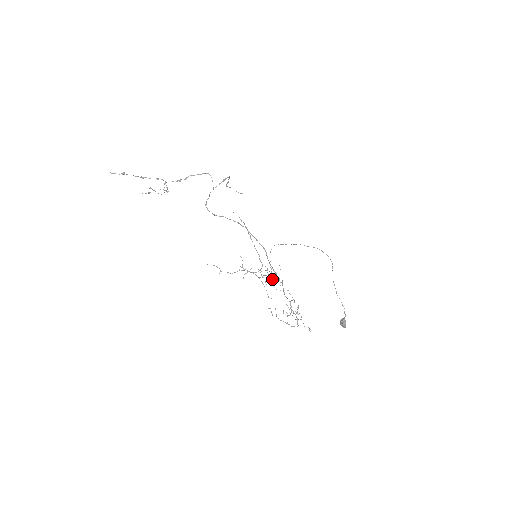
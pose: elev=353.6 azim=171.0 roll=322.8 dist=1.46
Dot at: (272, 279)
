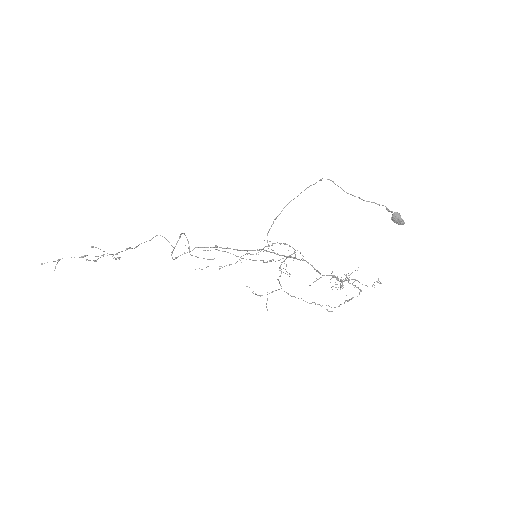
Dot at: (289, 257)
